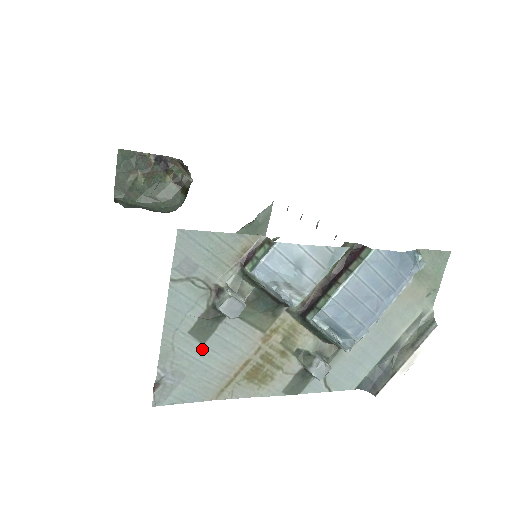
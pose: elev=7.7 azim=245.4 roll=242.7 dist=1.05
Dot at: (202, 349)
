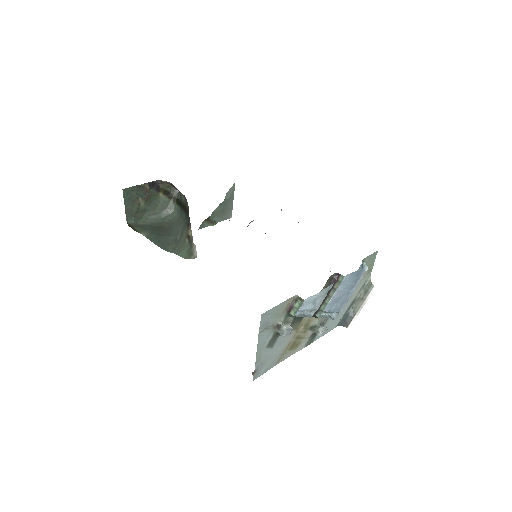
Dot at: (272, 350)
